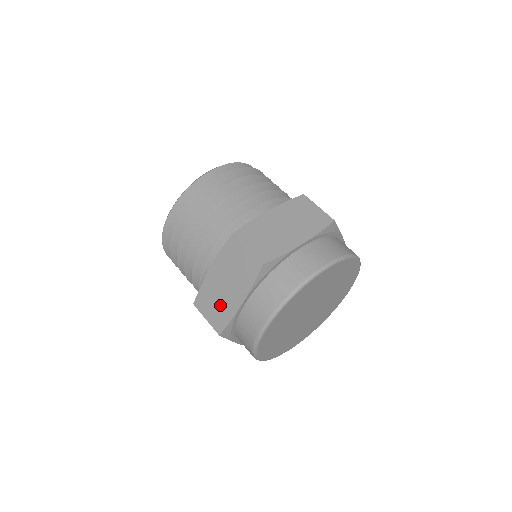
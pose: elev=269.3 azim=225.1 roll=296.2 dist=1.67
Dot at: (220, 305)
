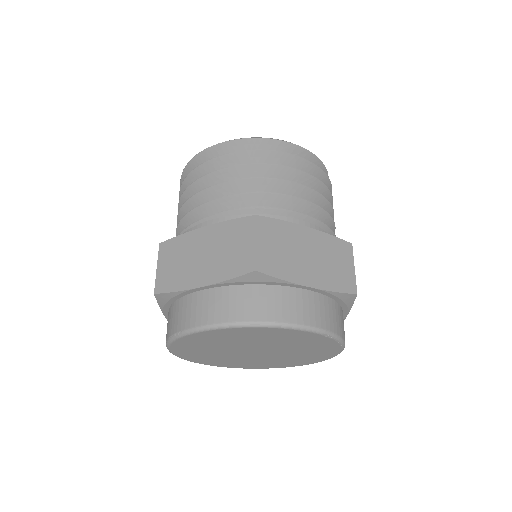
Dot at: (181, 268)
